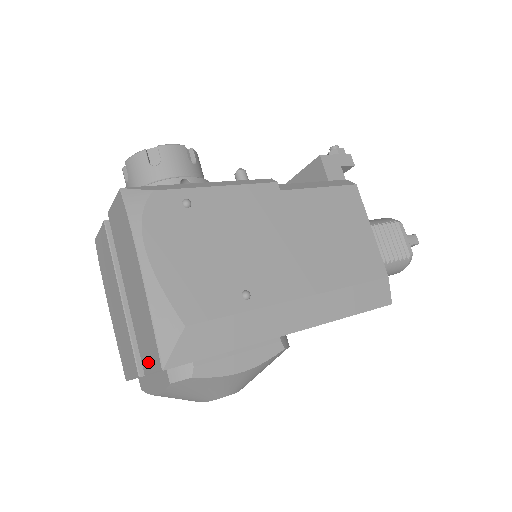
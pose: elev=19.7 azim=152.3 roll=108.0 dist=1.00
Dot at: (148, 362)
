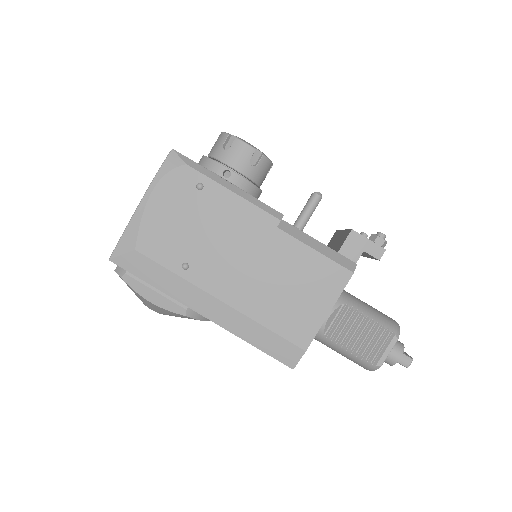
Dot at: occluded
